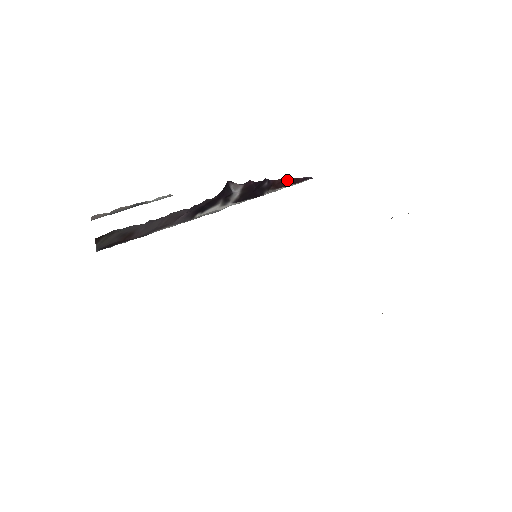
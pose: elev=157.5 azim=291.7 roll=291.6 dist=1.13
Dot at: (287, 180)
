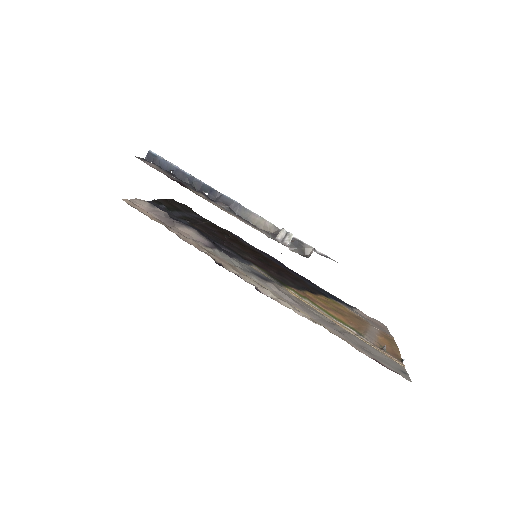
Dot at: occluded
